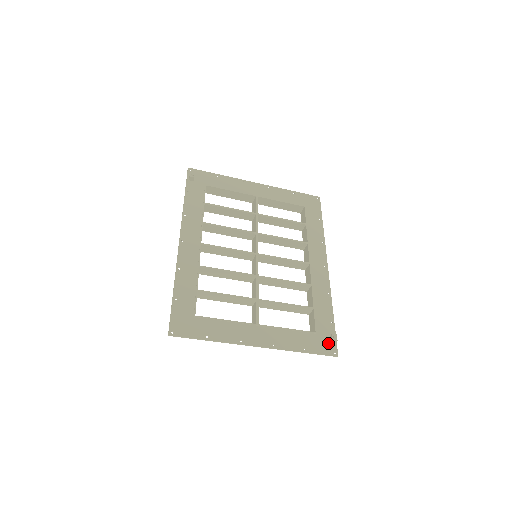
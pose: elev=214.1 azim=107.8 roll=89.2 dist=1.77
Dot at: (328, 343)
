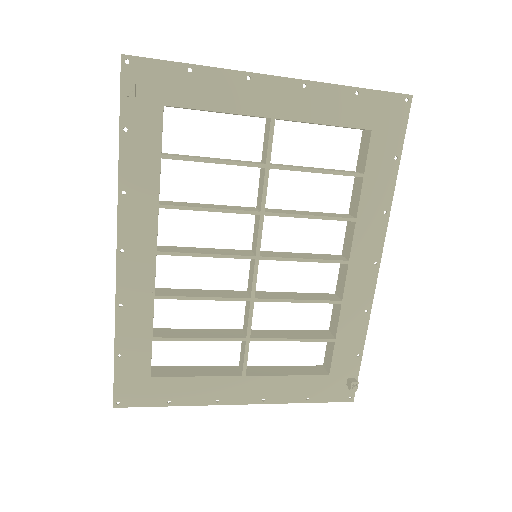
Dot at: (344, 386)
